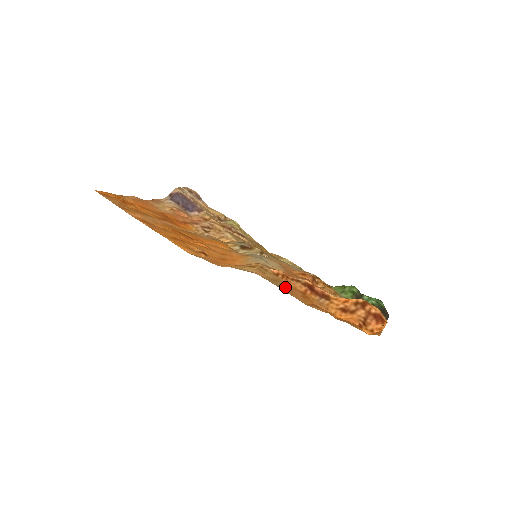
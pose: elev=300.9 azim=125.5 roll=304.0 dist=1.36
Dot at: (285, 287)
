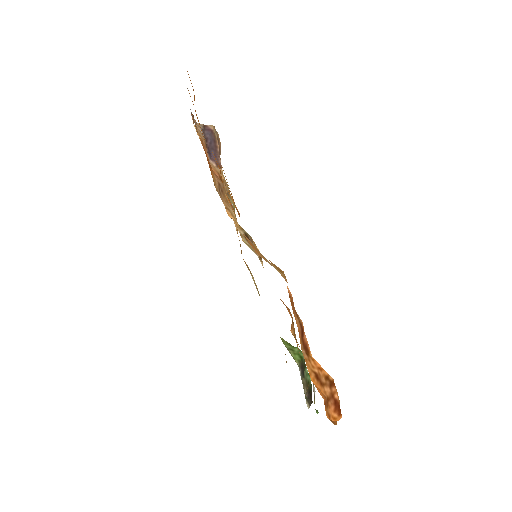
Dot at: occluded
